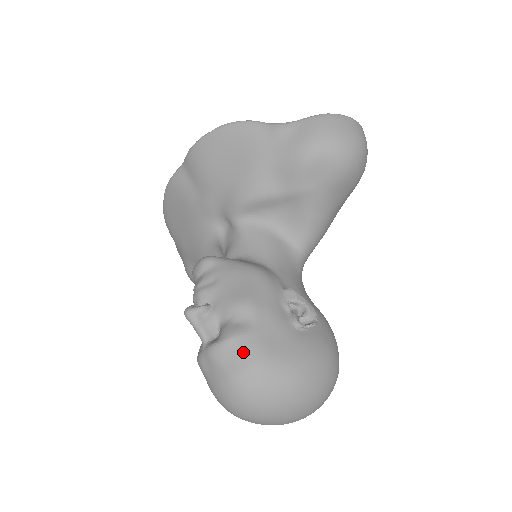
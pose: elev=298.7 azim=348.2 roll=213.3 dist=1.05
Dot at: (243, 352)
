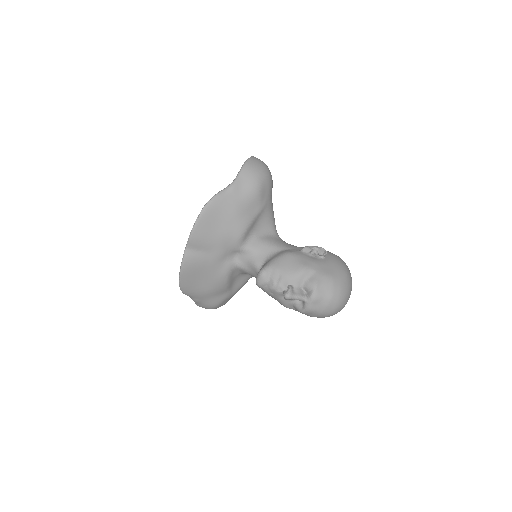
Dot at: (325, 284)
